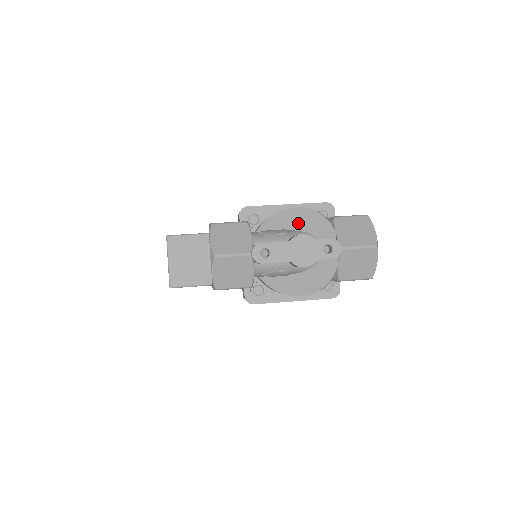
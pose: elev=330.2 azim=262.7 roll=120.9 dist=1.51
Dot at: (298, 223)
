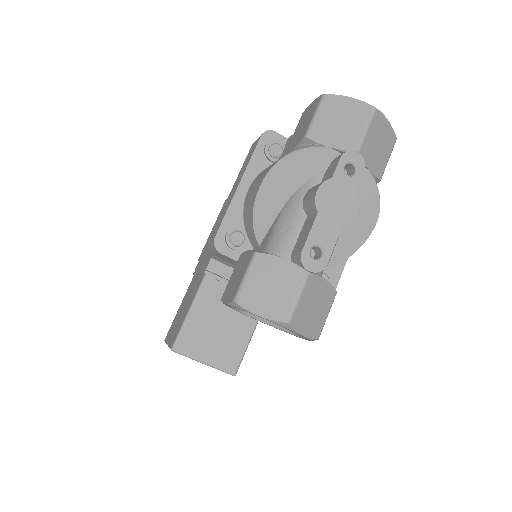
Dot at: (285, 187)
